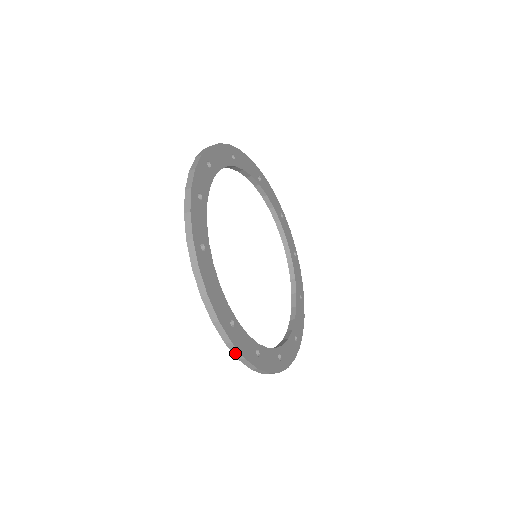
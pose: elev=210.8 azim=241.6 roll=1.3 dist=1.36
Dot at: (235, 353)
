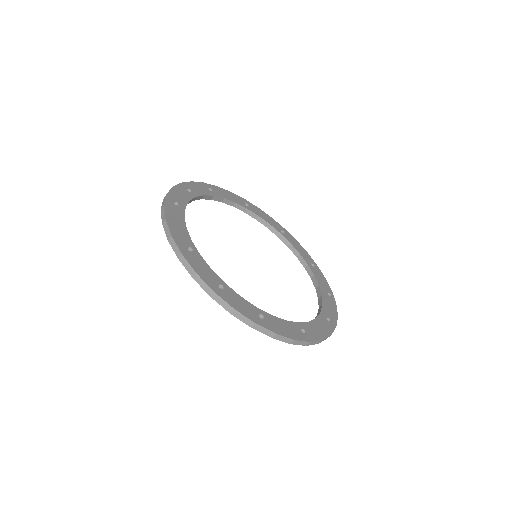
Dot at: (188, 269)
